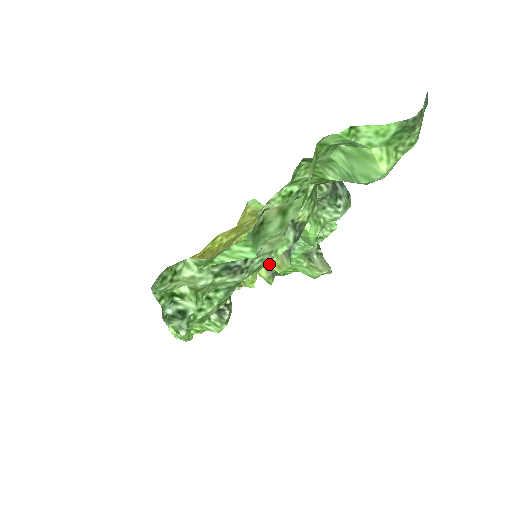
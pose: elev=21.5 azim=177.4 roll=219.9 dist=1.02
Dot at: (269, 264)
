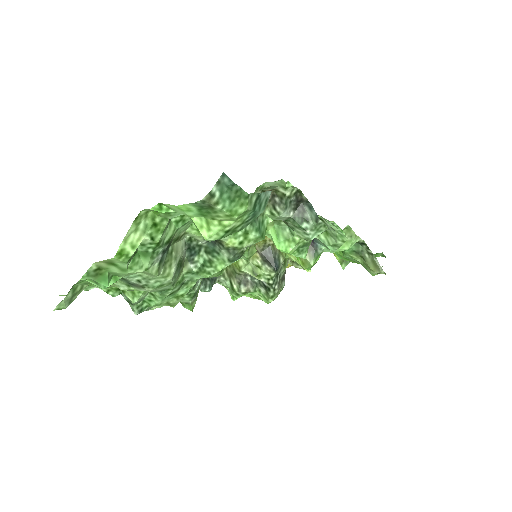
Dot at: (297, 259)
